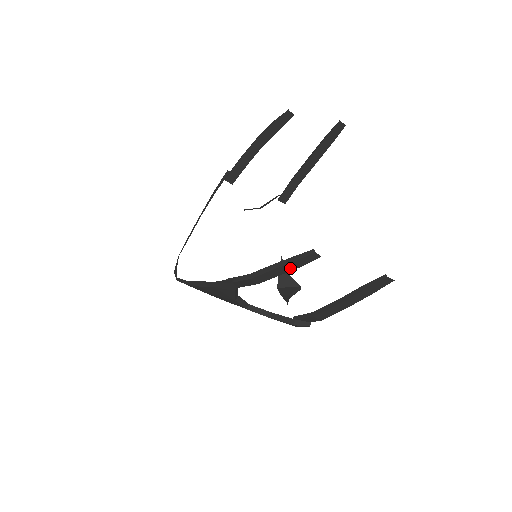
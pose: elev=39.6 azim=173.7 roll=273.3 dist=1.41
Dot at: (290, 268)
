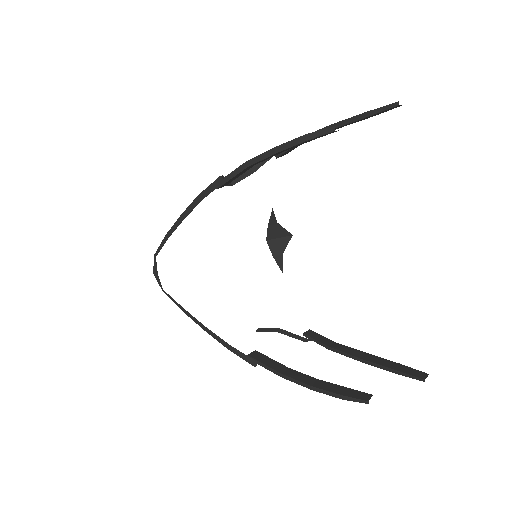
Dot at: occluded
